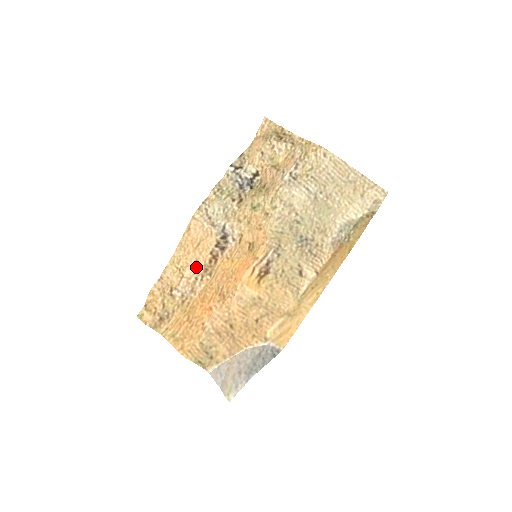
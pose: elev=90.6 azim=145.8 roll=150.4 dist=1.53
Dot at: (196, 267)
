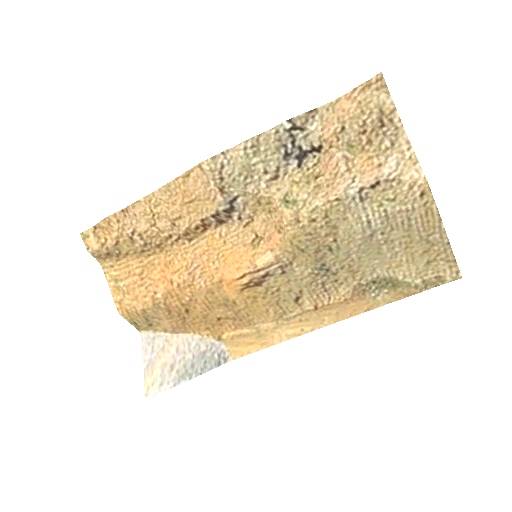
Dot at: (176, 224)
